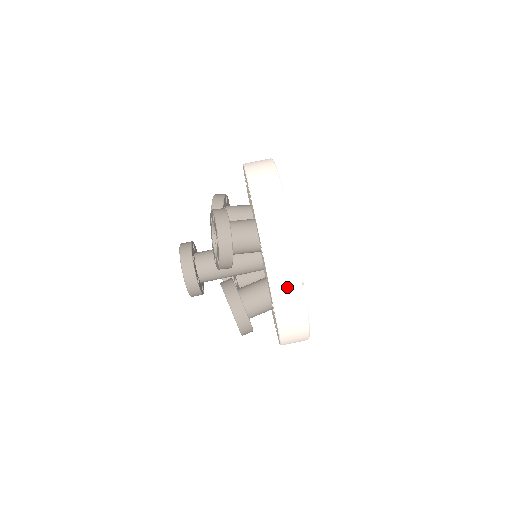
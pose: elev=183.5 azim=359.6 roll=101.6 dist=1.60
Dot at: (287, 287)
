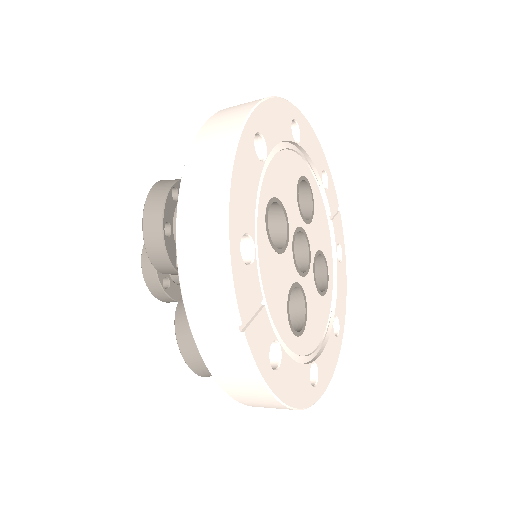
Dot at: (215, 329)
